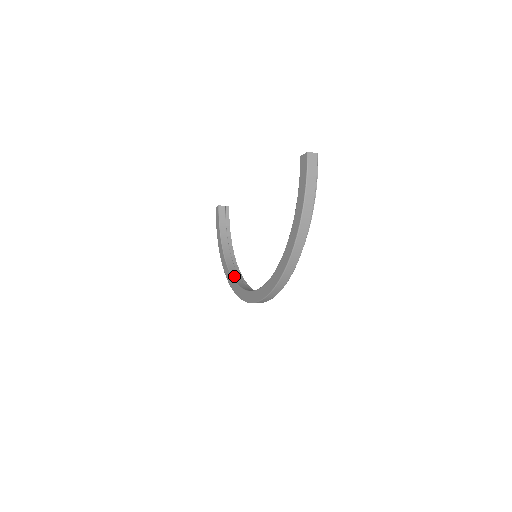
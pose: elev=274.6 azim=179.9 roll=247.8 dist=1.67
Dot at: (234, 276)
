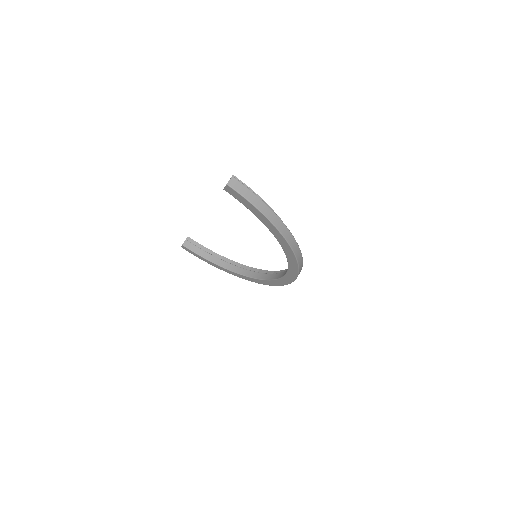
Dot at: (252, 276)
